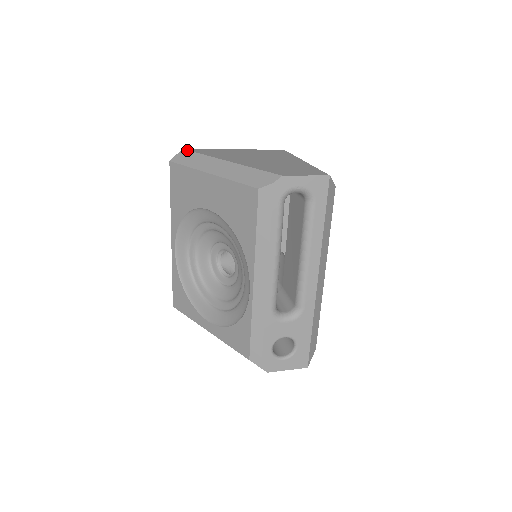
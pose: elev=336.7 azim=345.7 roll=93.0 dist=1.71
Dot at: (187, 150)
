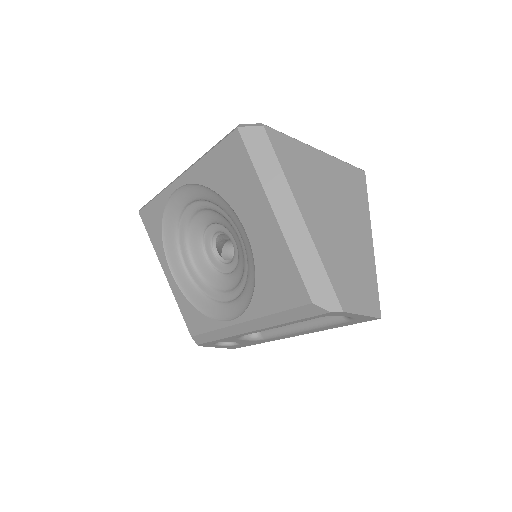
Dot at: (268, 136)
